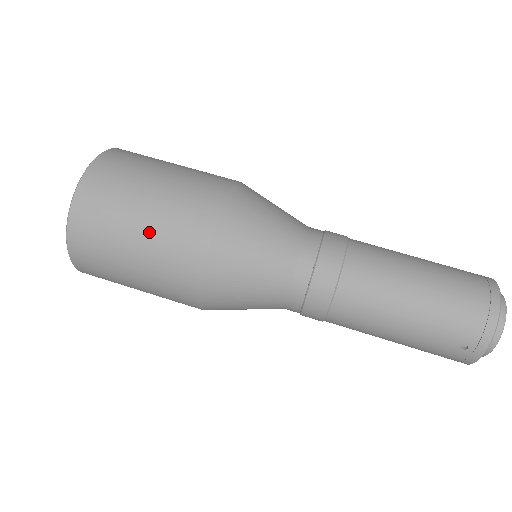
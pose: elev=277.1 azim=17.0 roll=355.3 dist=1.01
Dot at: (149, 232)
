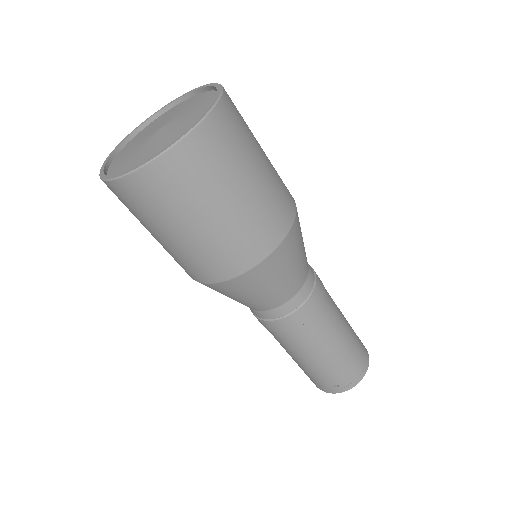
Dot at: (234, 215)
